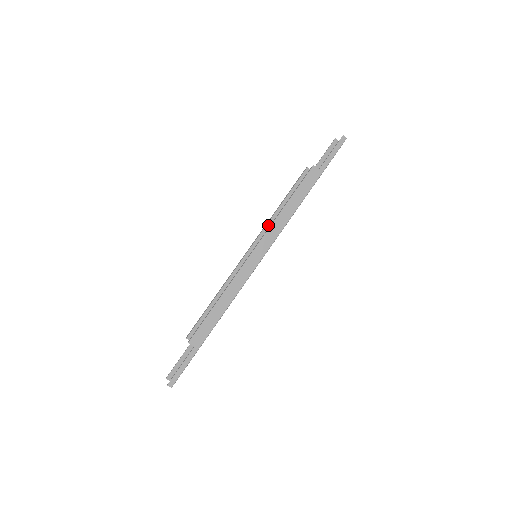
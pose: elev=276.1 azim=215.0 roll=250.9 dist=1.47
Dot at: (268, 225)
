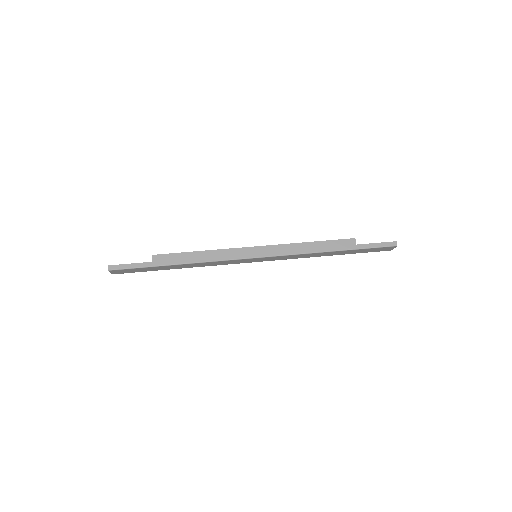
Dot at: occluded
